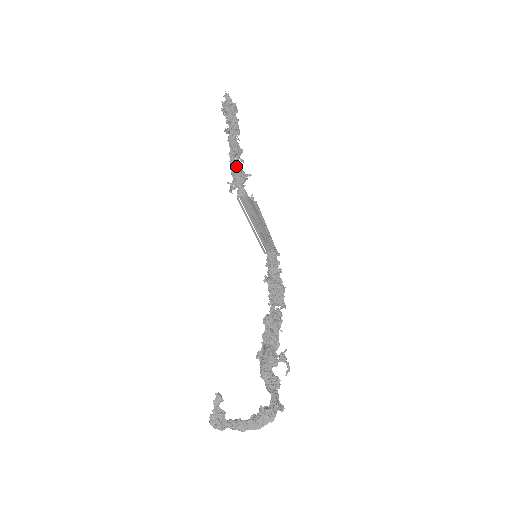
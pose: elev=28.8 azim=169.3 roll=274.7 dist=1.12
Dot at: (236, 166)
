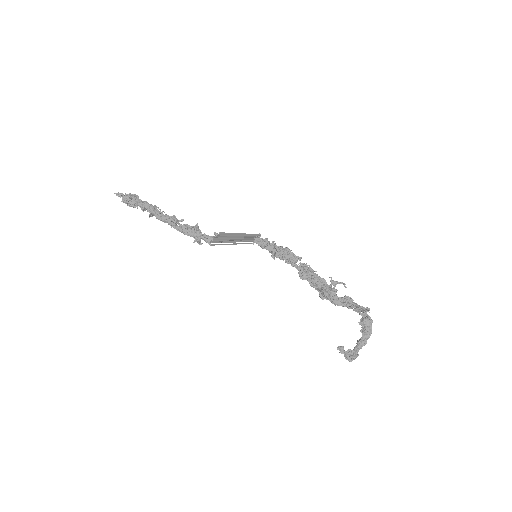
Dot at: (186, 230)
